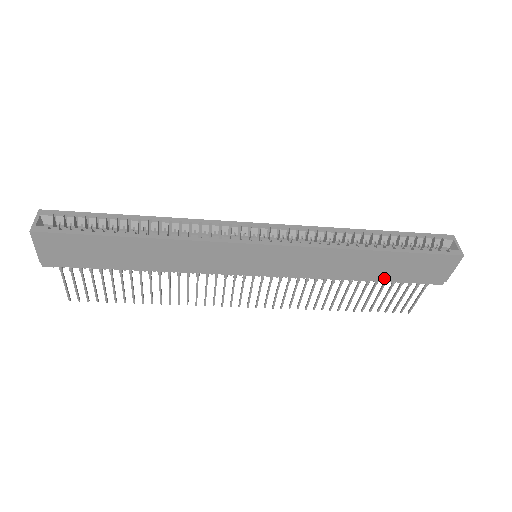
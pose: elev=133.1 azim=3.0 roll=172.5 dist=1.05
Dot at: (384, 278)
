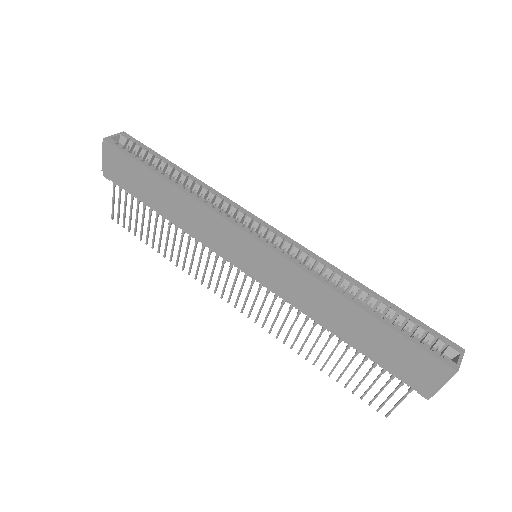
Dot at: (364, 349)
